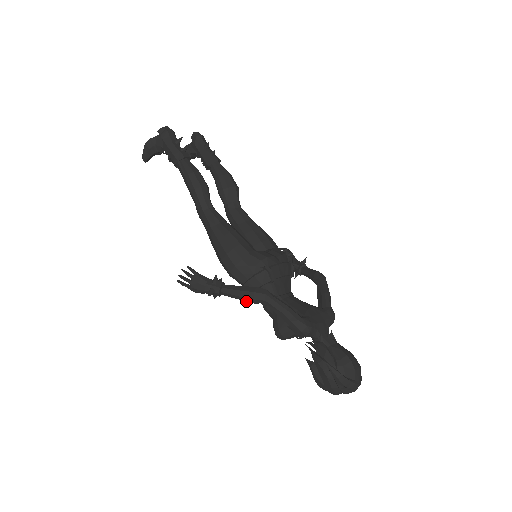
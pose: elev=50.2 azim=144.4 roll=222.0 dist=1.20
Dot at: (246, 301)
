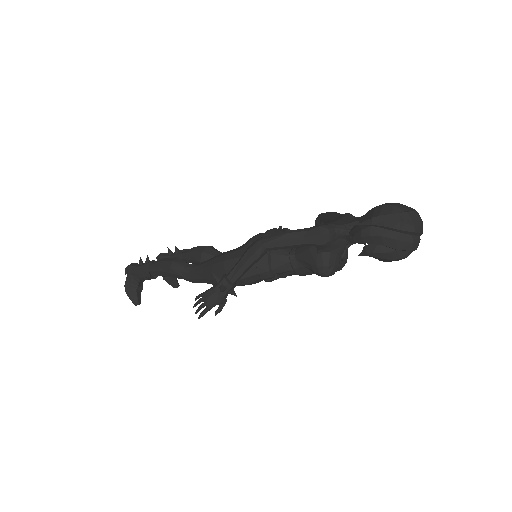
Dot at: (252, 263)
